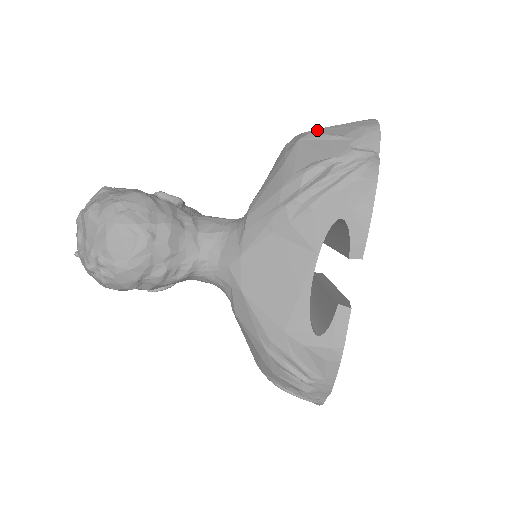
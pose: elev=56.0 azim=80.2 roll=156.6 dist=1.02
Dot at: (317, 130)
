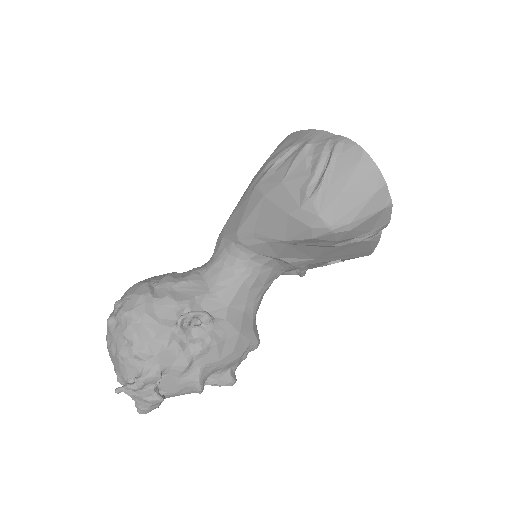
Dot at: occluded
